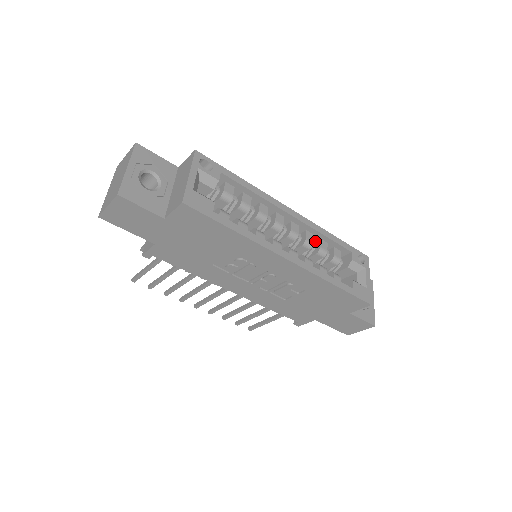
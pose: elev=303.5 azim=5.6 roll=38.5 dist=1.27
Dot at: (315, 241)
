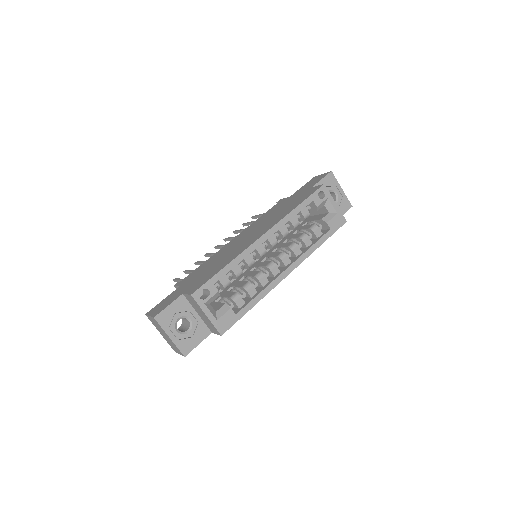
Dot at: occluded
